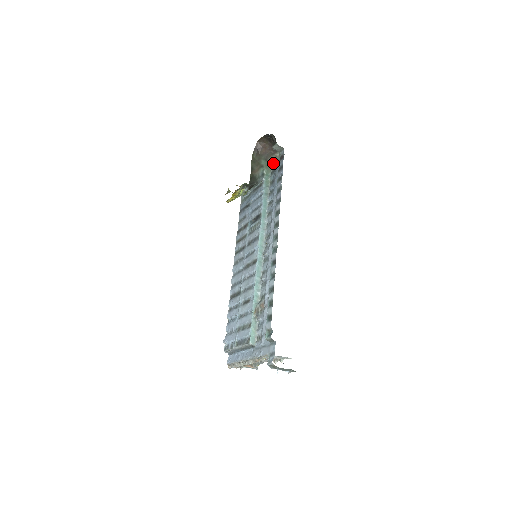
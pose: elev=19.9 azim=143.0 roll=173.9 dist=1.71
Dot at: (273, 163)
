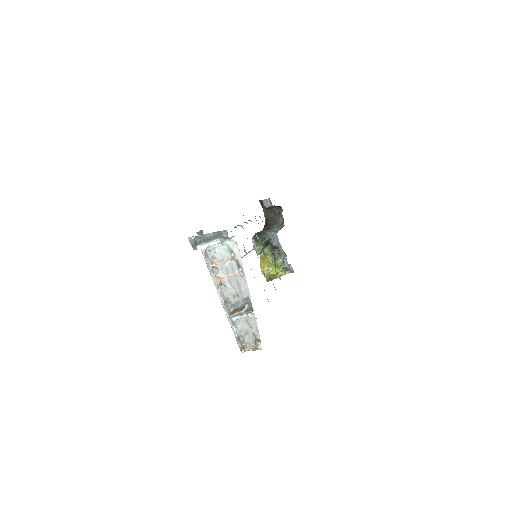
Dot at: occluded
